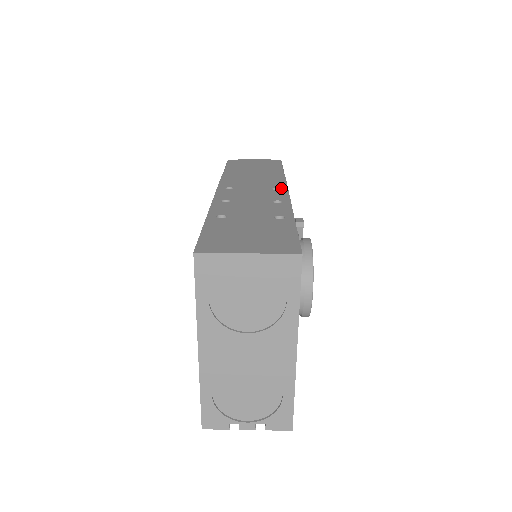
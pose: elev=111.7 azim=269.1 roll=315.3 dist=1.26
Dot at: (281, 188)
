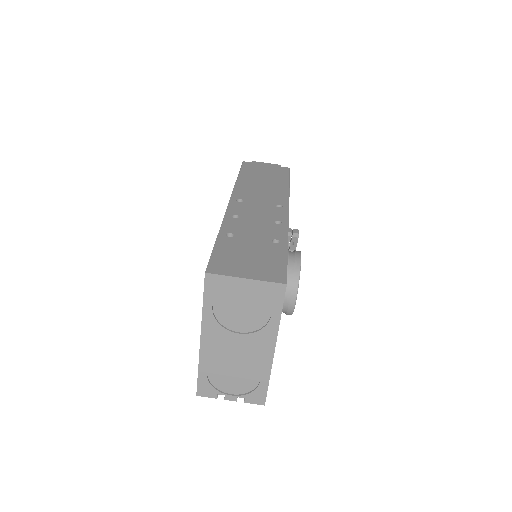
Dot at: (283, 205)
